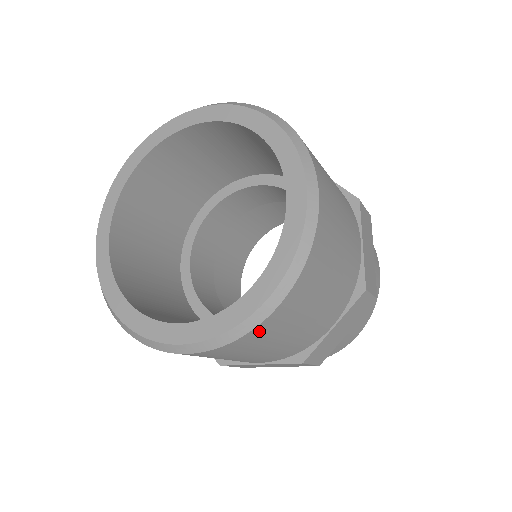
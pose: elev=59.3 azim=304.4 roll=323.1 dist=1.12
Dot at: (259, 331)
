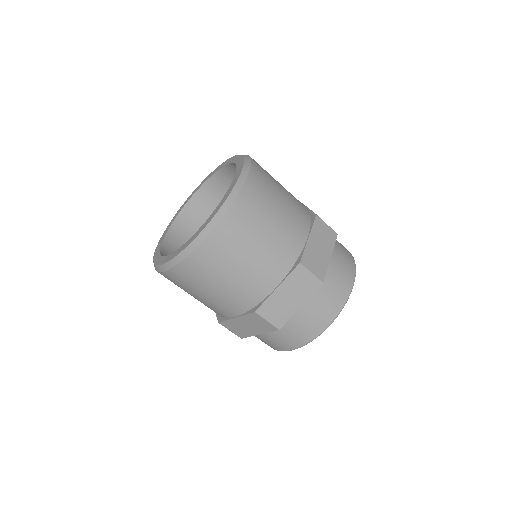
Dot at: (241, 203)
